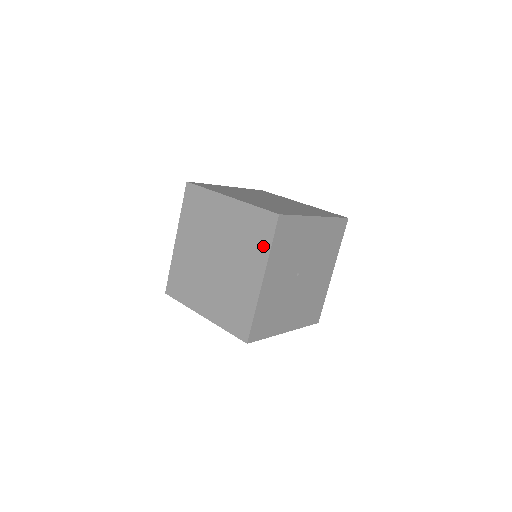
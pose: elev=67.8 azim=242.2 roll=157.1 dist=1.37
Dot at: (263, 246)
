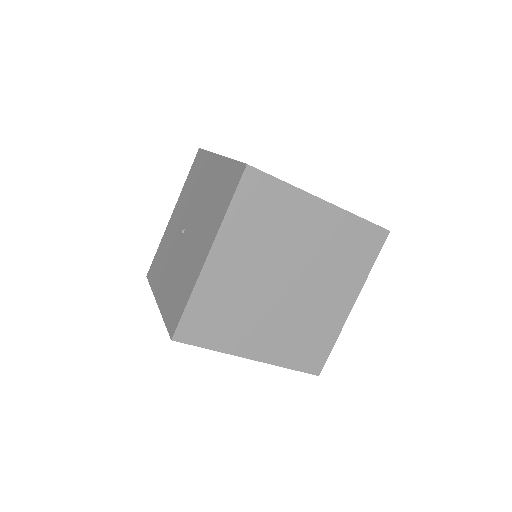
Dot at: (363, 266)
